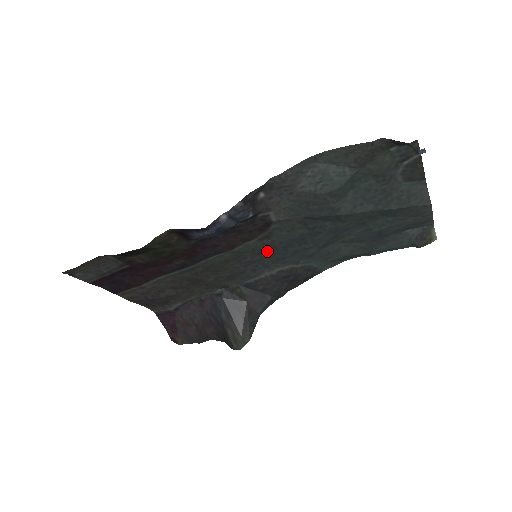
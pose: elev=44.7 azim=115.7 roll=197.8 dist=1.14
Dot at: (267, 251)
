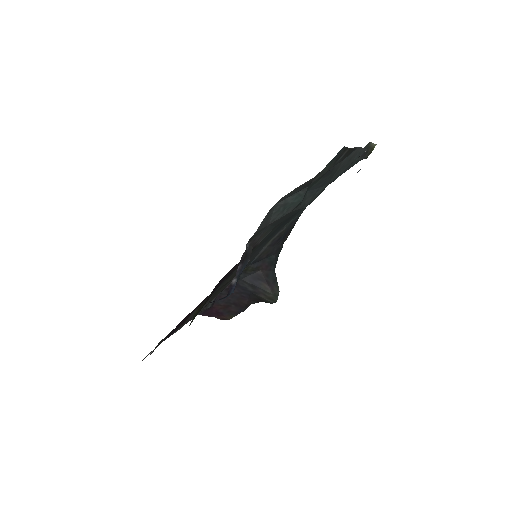
Dot at: (260, 245)
